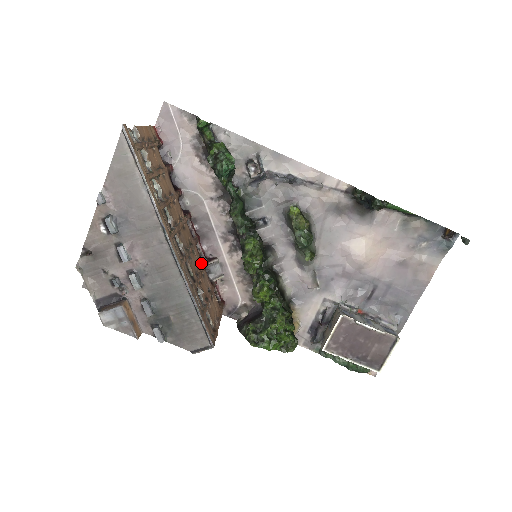
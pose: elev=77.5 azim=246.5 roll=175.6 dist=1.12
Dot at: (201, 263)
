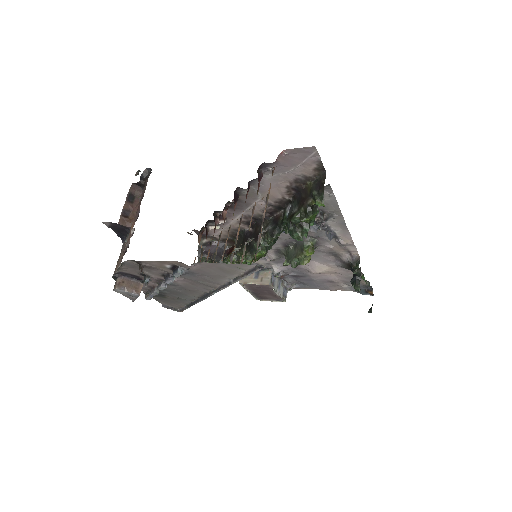
Dot at: (213, 235)
